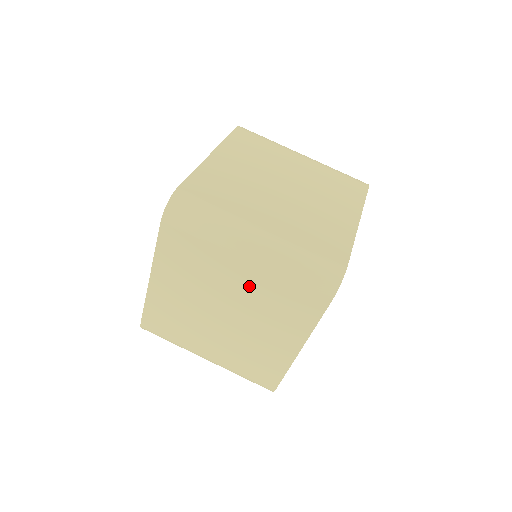
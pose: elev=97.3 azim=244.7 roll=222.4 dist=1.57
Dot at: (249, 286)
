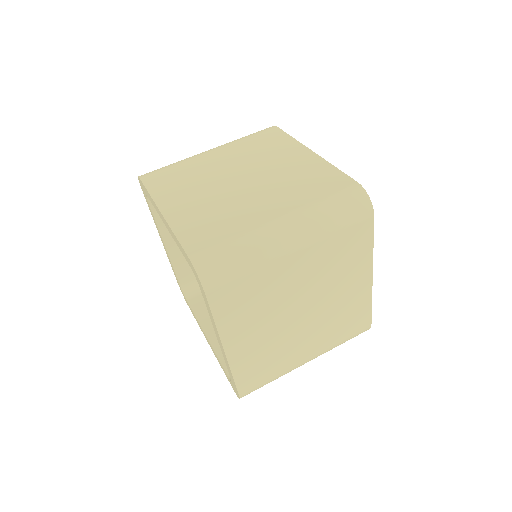
Dot at: (308, 269)
